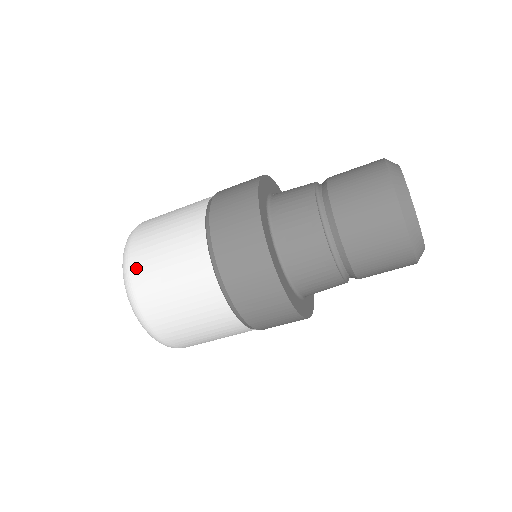
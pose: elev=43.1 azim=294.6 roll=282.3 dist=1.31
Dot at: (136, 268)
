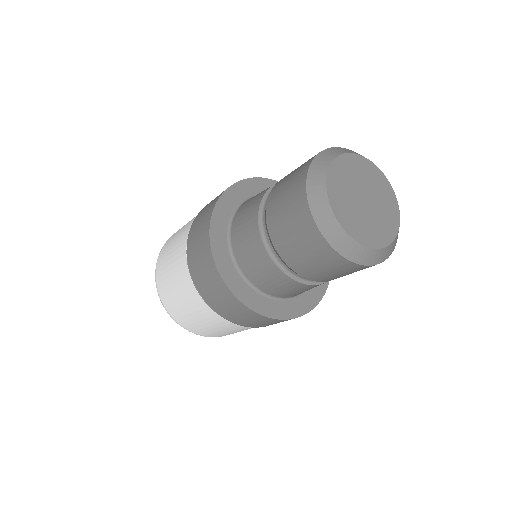
Dot at: (161, 255)
